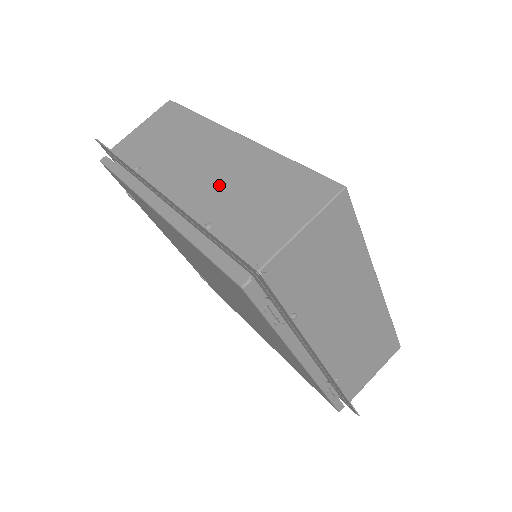
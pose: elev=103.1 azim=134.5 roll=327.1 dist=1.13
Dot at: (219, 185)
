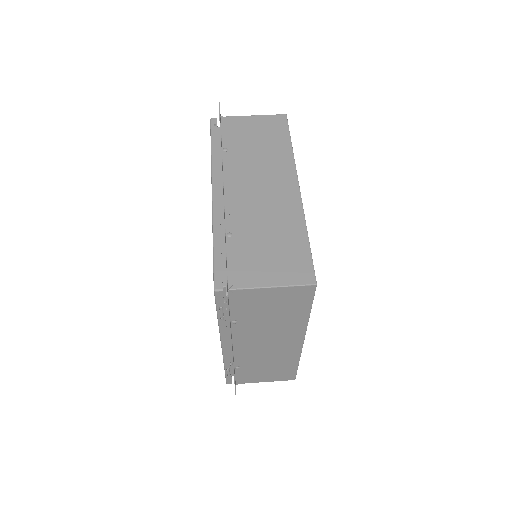
Dot at: (258, 213)
